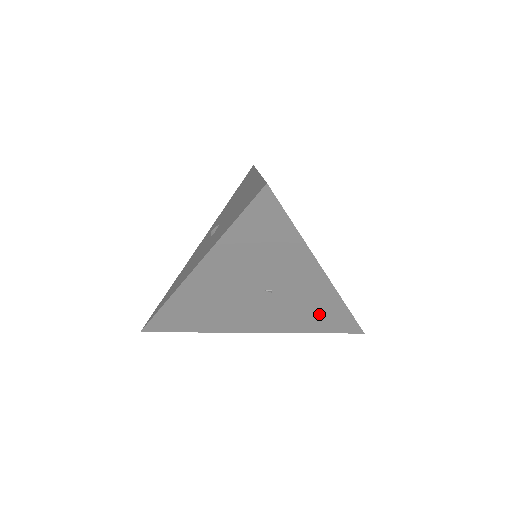
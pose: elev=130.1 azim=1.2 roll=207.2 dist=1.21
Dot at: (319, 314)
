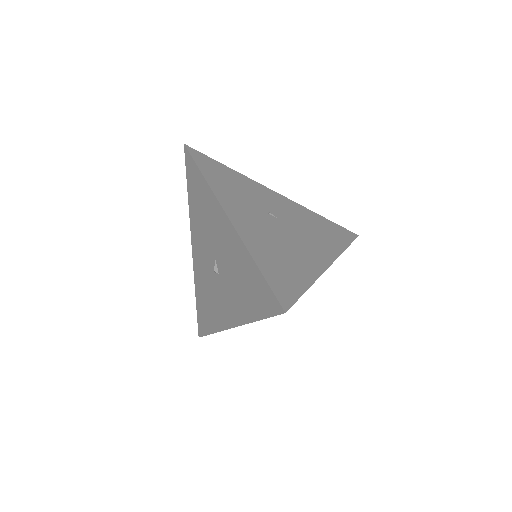
Dot at: occluded
